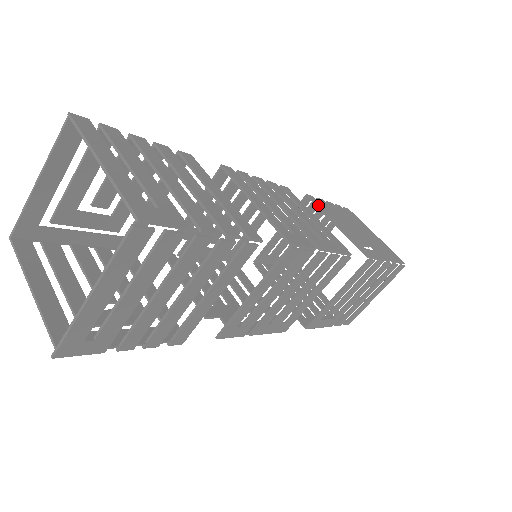
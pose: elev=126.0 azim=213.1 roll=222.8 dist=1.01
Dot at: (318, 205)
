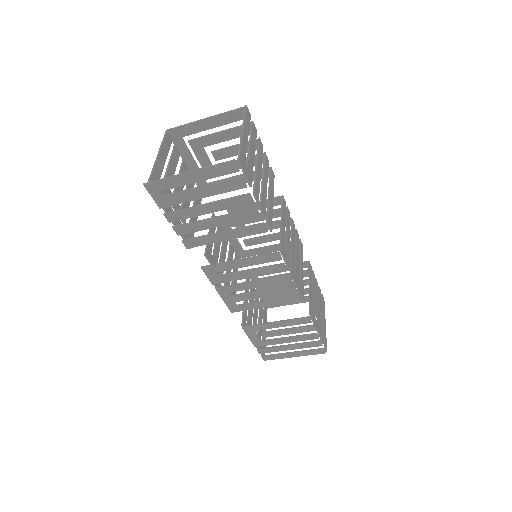
Dot at: (310, 271)
